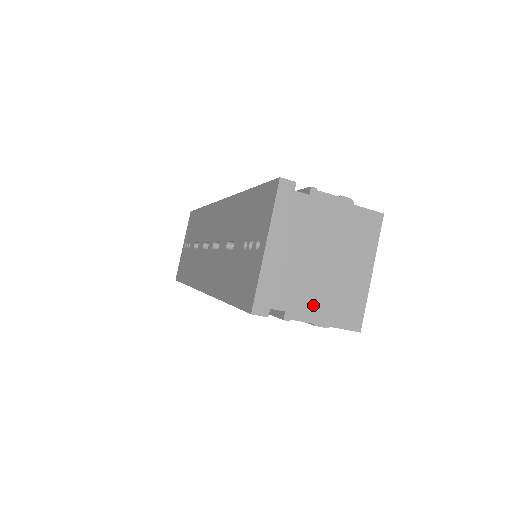
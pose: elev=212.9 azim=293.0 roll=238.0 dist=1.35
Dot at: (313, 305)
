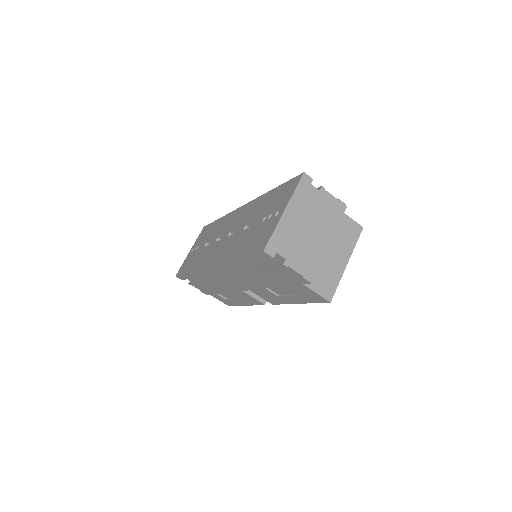
Dot at: (305, 263)
